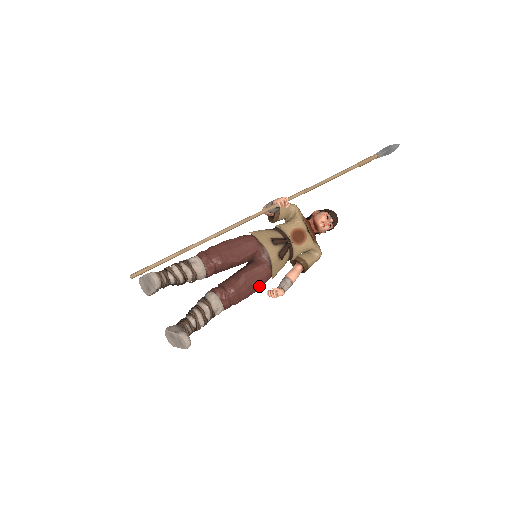
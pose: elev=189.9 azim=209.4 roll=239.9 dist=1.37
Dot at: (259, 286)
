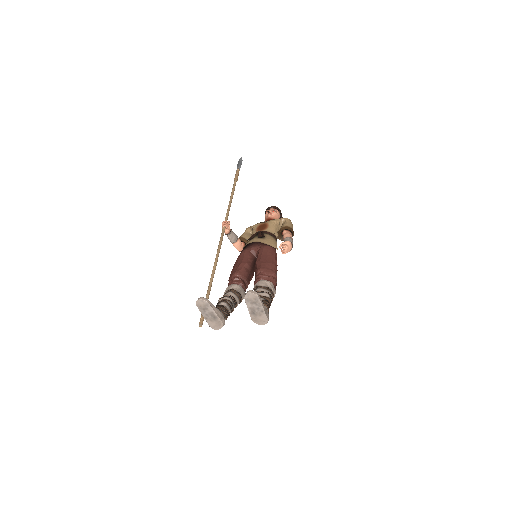
Dot at: (273, 256)
